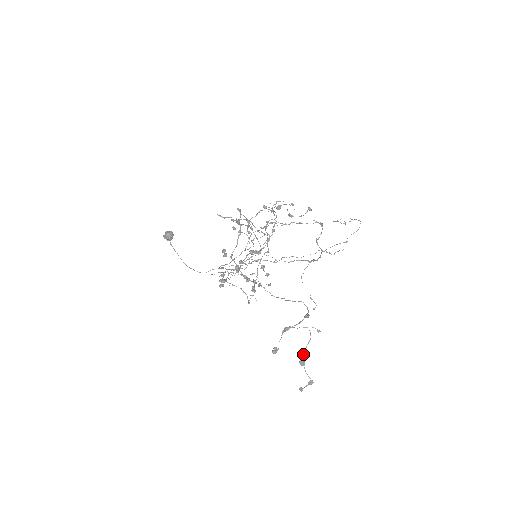
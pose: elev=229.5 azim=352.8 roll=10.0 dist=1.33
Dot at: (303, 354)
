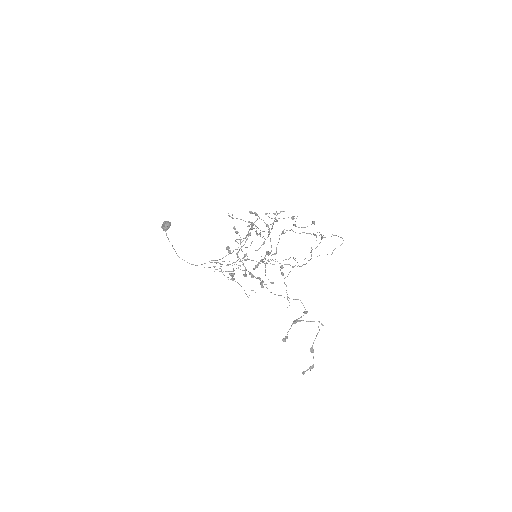
Dot at: (313, 343)
